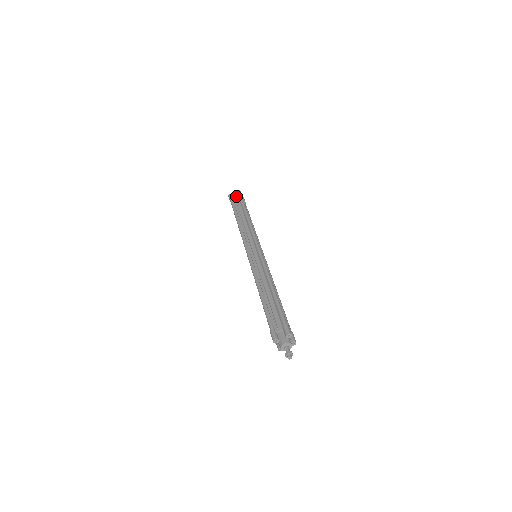
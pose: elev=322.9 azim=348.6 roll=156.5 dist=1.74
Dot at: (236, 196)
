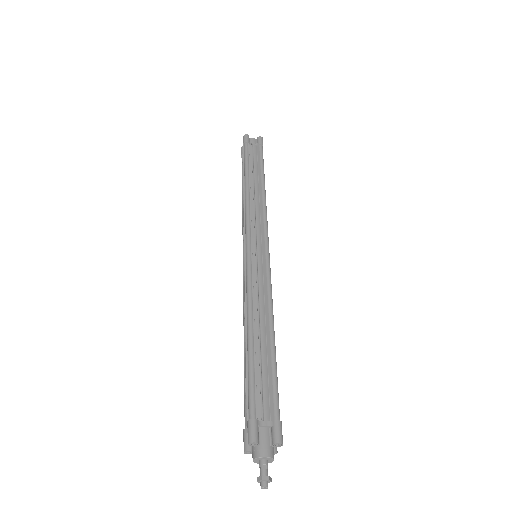
Dot at: occluded
